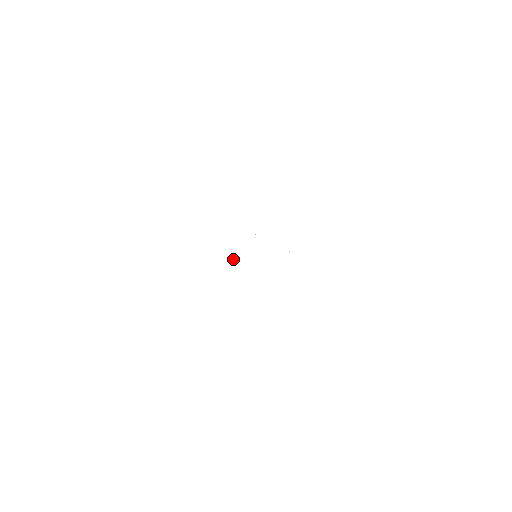
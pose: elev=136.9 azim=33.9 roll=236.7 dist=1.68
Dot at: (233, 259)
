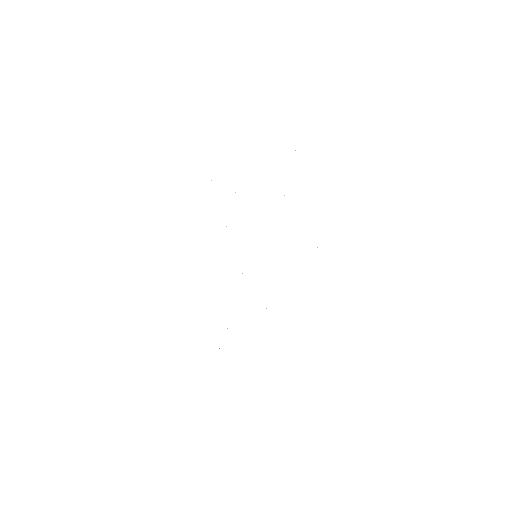
Dot at: occluded
